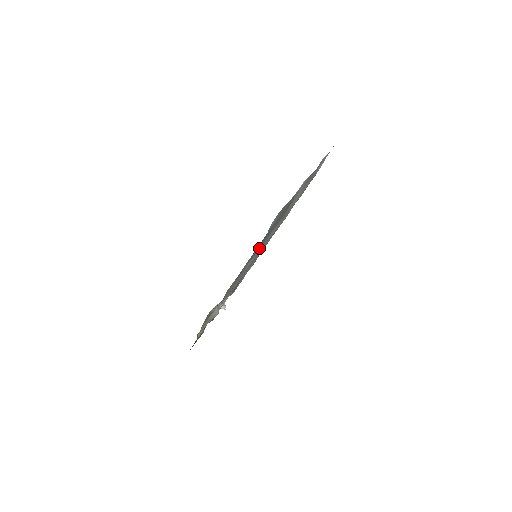
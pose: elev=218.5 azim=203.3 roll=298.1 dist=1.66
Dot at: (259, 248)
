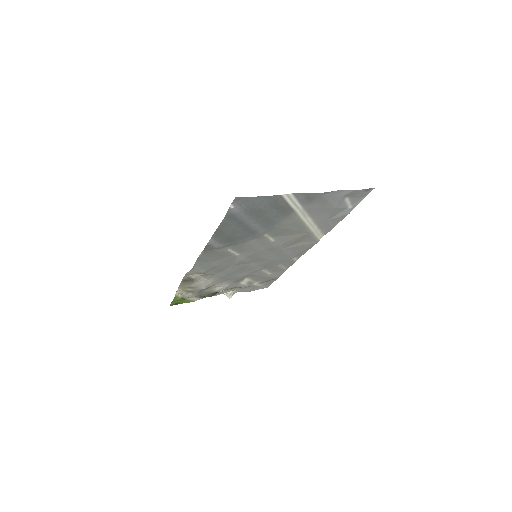
Dot at: (247, 242)
